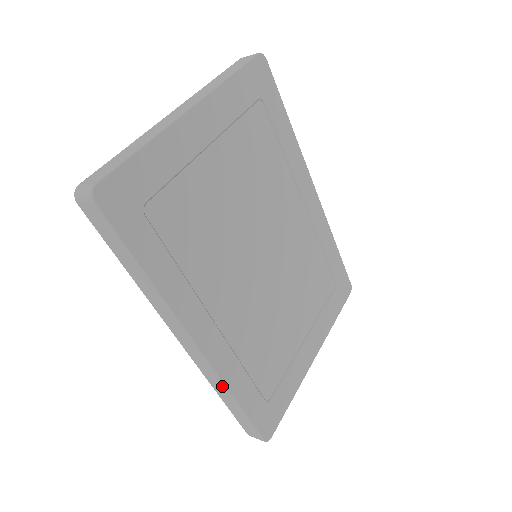
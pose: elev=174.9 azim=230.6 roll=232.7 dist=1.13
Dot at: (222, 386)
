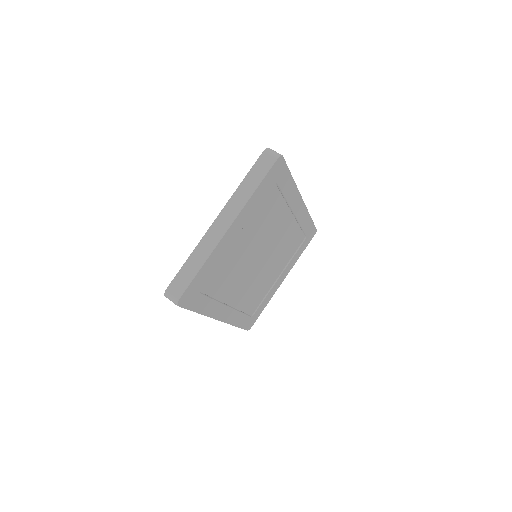
Dot at: occluded
